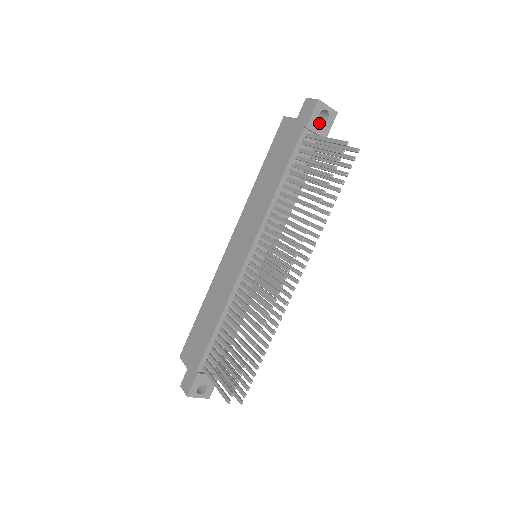
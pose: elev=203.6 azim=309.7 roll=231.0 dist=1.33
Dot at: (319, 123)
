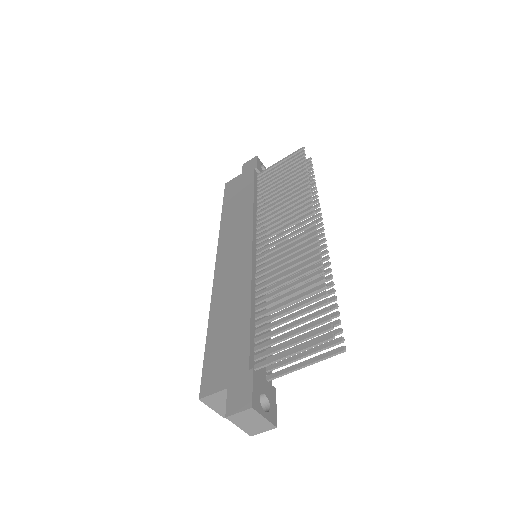
Dot at: occluded
